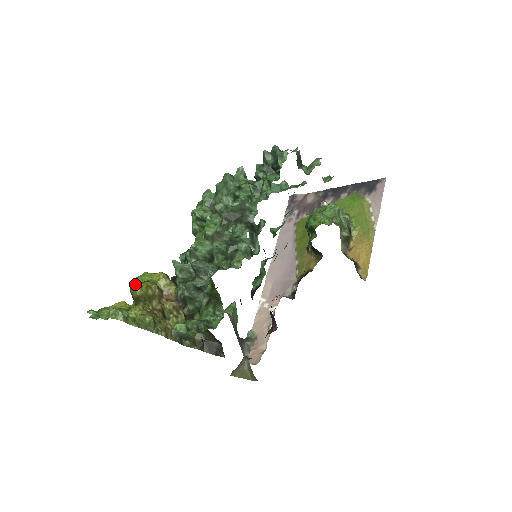
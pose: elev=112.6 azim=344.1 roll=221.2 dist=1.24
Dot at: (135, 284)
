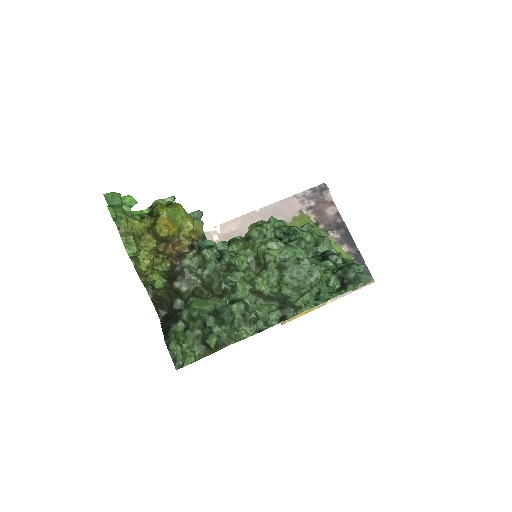
Dot at: (167, 217)
